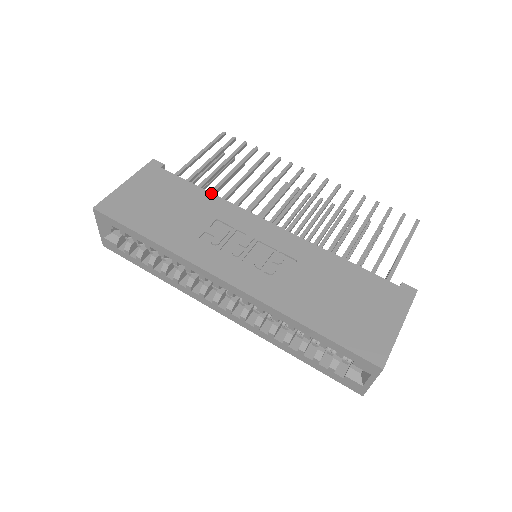
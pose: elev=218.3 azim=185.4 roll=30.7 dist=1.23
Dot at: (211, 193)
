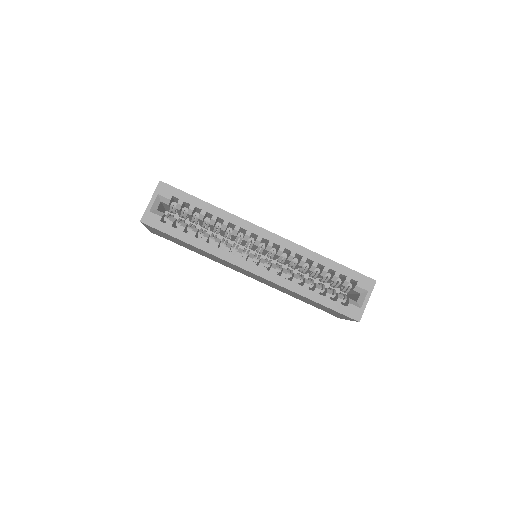
Dot at: occluded
